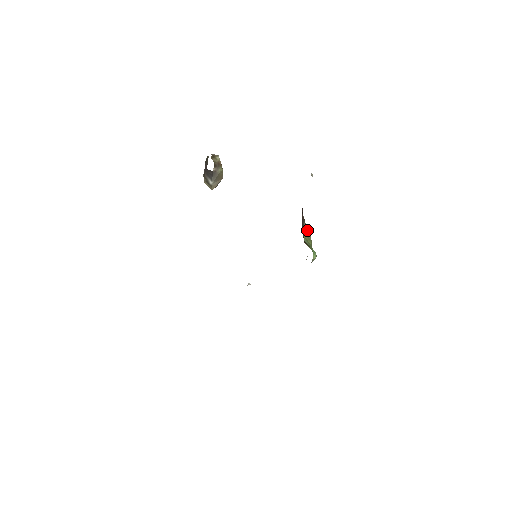
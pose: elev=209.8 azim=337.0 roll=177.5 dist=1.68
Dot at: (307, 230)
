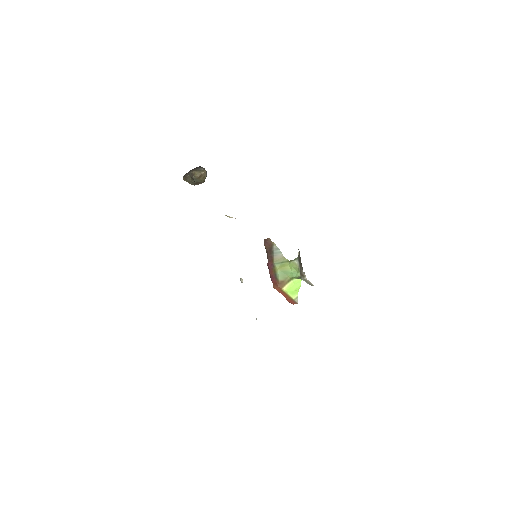
Dot at: (279, 251)
